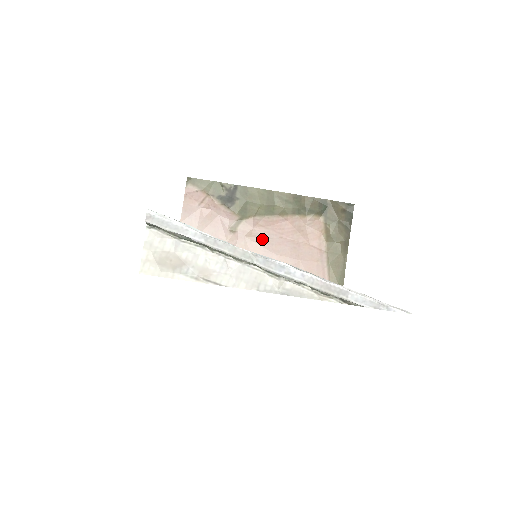
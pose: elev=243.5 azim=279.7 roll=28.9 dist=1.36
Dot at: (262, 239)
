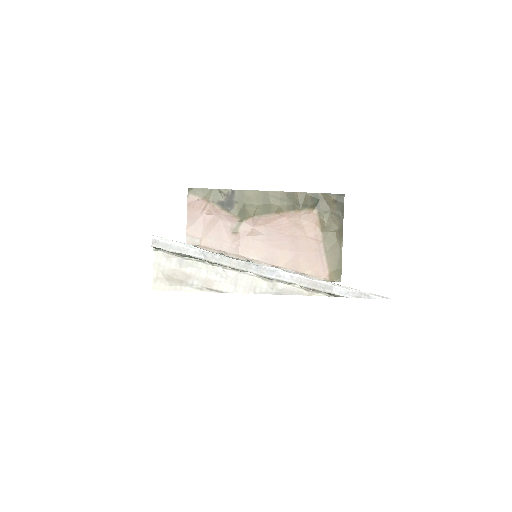
Dot at: (262, 237)
